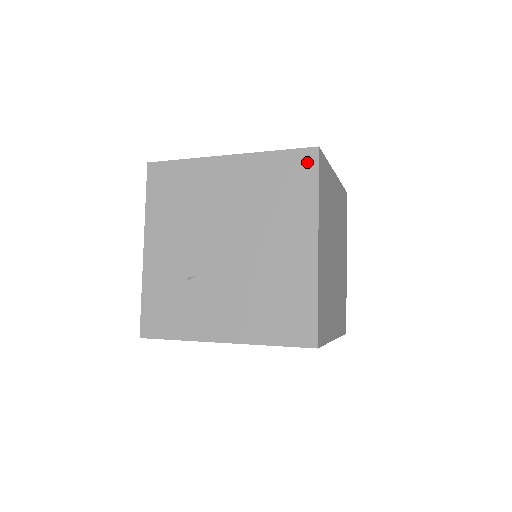
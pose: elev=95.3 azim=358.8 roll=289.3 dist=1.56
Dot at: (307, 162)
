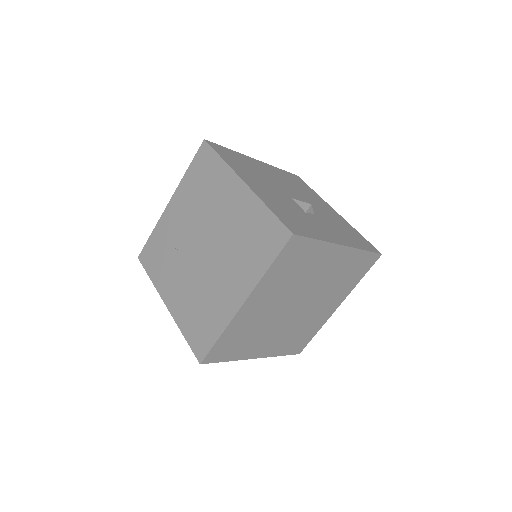
Dot at: (278, 238)
